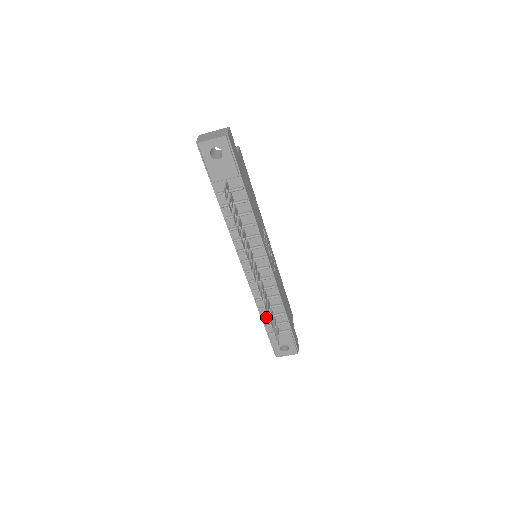
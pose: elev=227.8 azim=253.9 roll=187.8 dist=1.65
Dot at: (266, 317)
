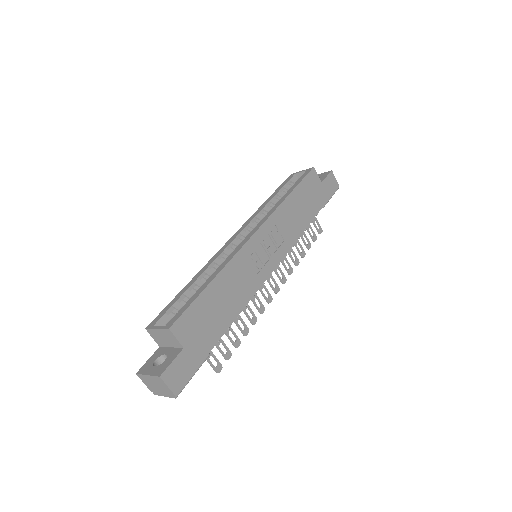
Dot at: occluded
